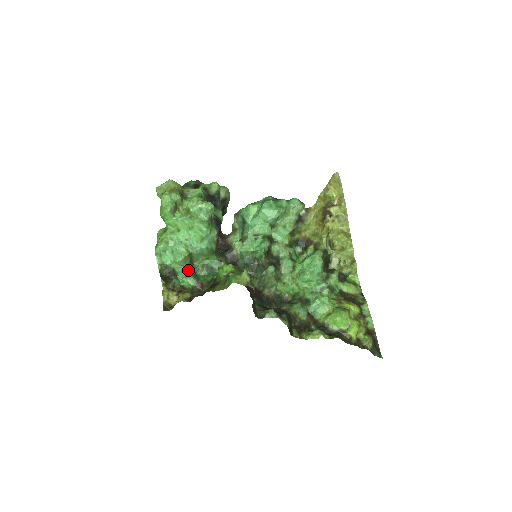
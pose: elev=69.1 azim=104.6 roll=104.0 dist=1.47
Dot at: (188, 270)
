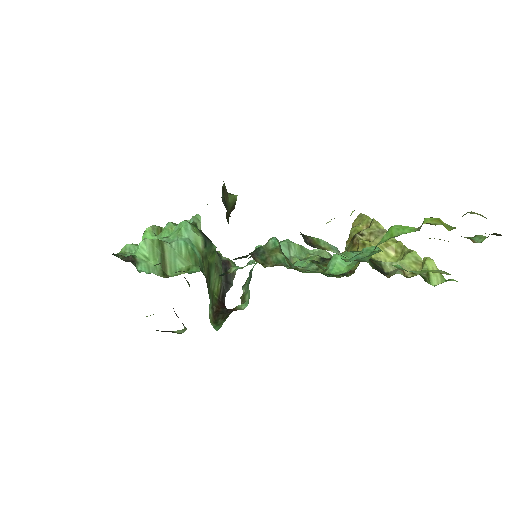
Dot at: occluded
